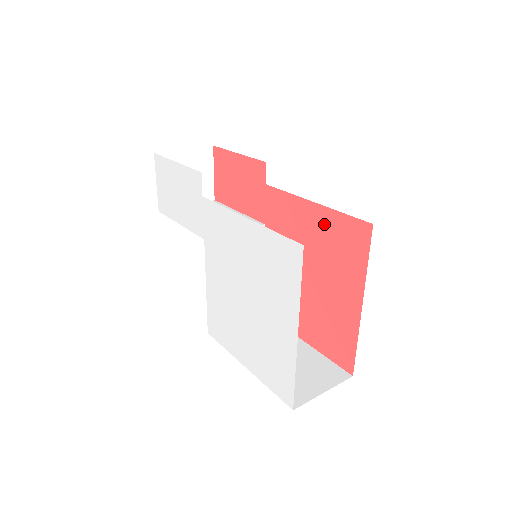
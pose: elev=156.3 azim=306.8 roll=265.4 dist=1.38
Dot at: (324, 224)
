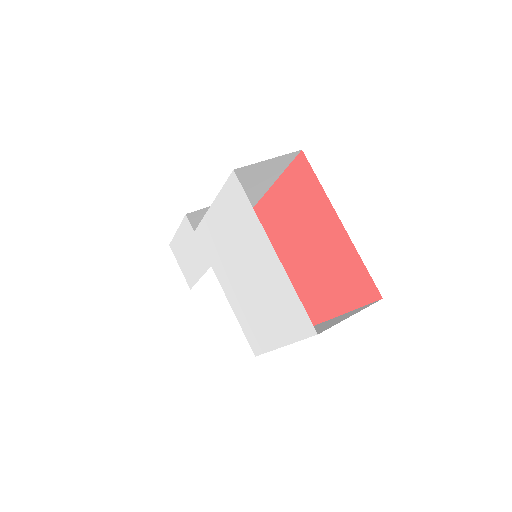
Dot at: (286, 191)
